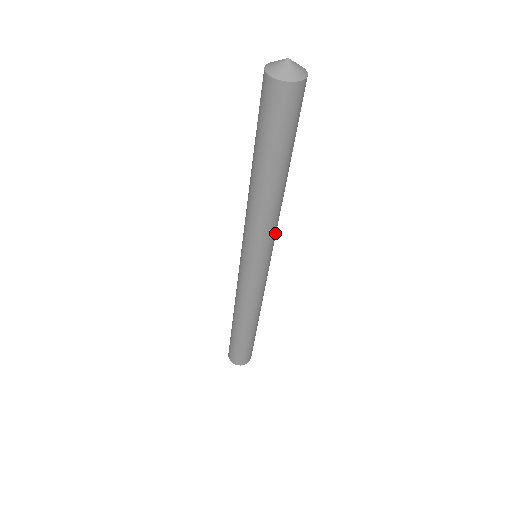
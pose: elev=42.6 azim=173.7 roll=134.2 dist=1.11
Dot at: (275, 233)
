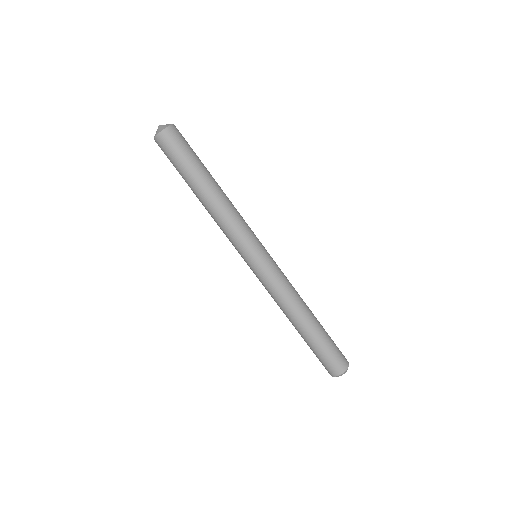
Dot at: (240, 231)
